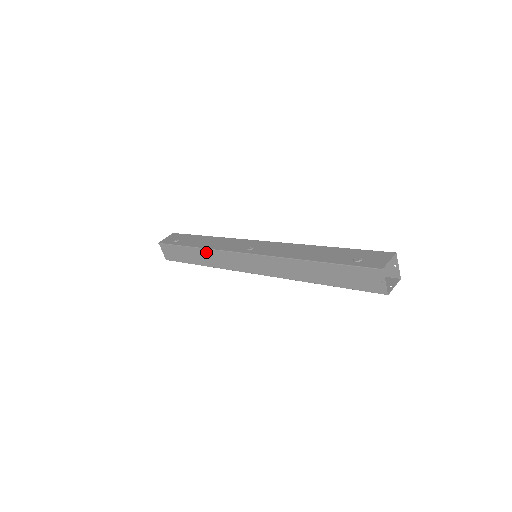
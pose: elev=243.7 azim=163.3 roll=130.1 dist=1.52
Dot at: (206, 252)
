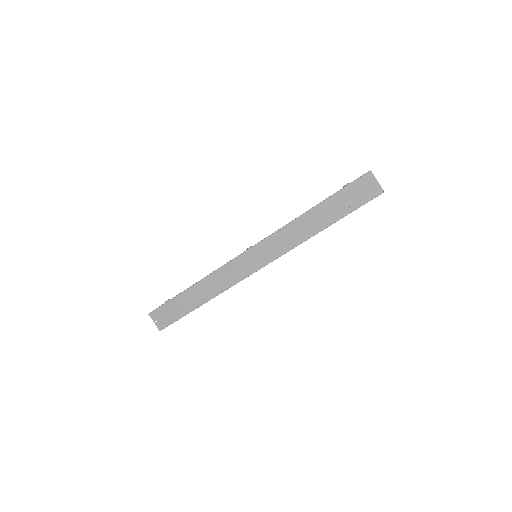
Dot at: (206, 282)
